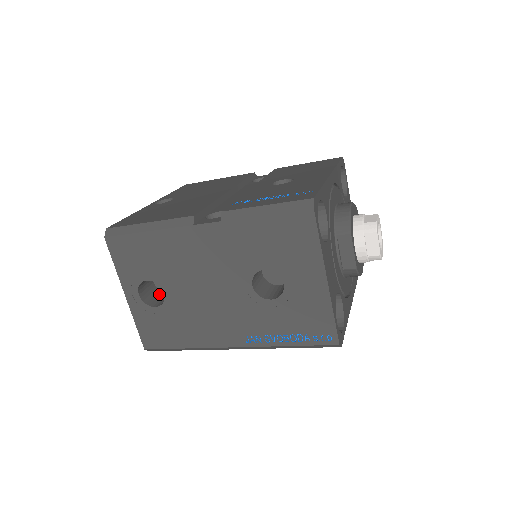
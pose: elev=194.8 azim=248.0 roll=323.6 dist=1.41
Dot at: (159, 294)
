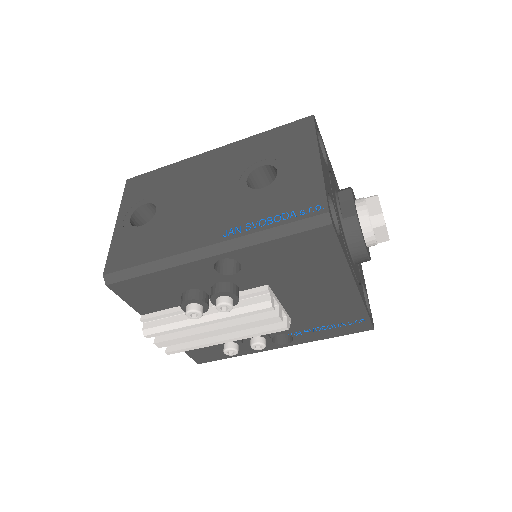
Dot at: occluded
